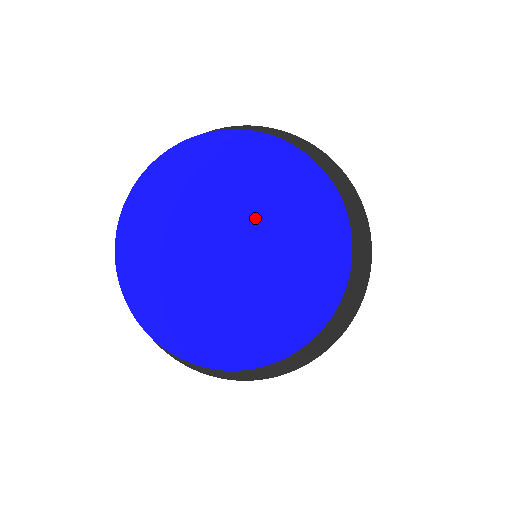
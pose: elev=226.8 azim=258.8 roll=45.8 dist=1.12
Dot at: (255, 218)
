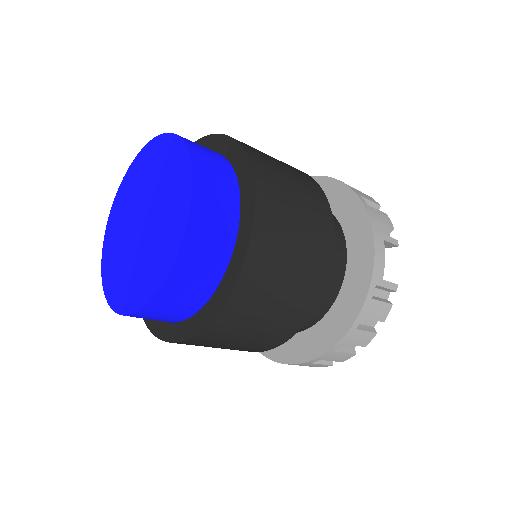
Dot at: (155, 200)
